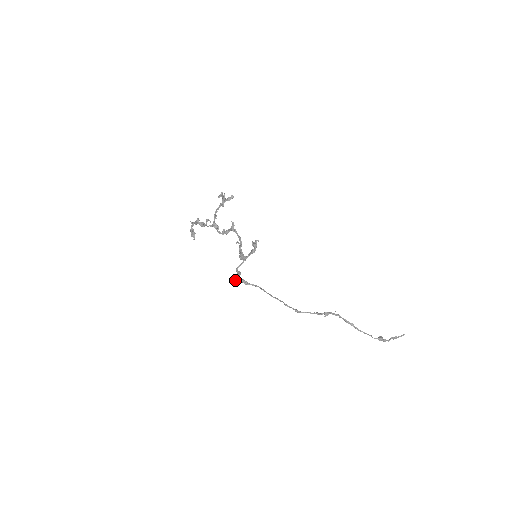
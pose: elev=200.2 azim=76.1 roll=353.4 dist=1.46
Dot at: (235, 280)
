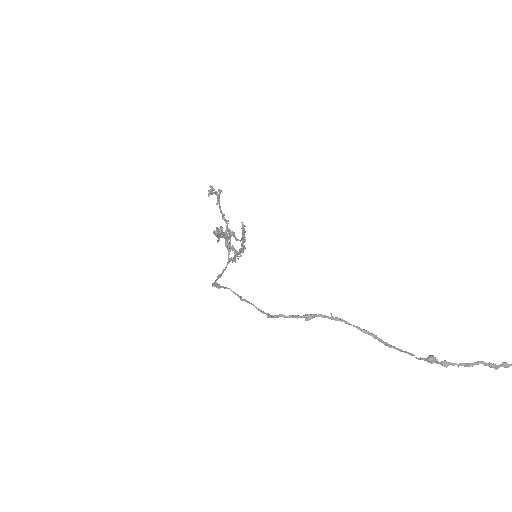
Dot at: (212, 285)
